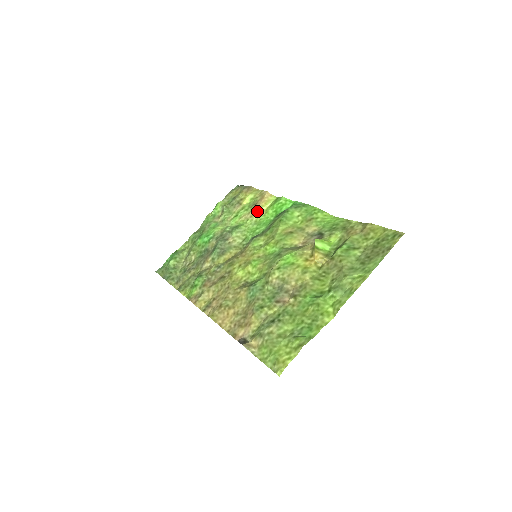
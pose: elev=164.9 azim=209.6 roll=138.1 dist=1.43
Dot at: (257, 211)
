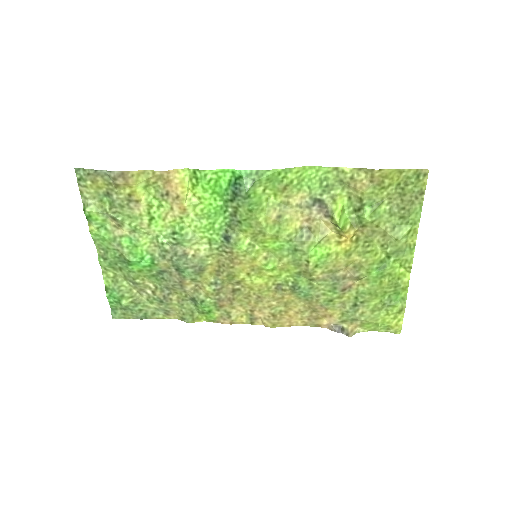
Dot at: (184, 204)
